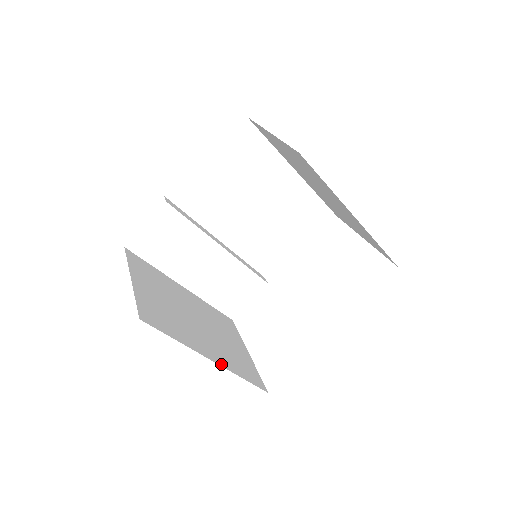
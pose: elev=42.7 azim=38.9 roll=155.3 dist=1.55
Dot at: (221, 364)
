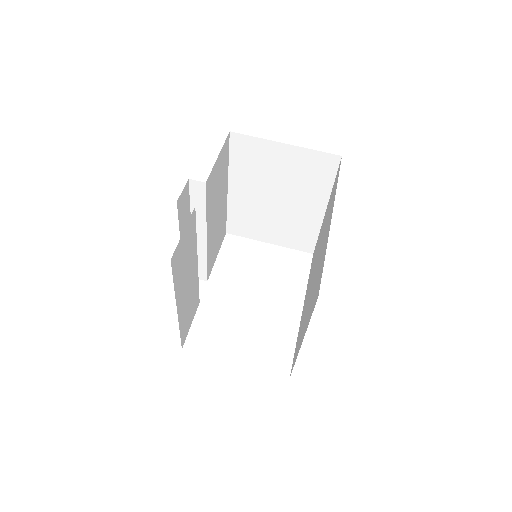
Dot at: occluded
